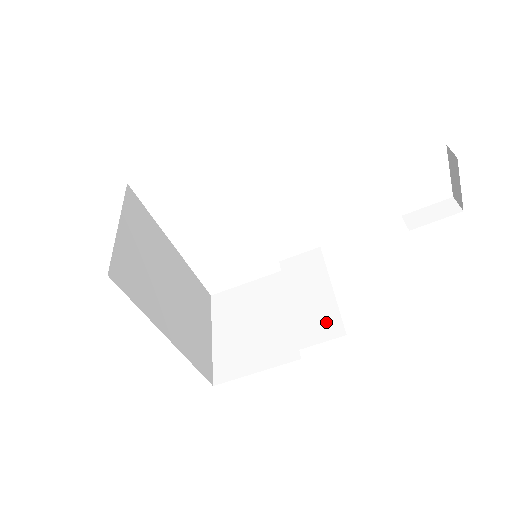
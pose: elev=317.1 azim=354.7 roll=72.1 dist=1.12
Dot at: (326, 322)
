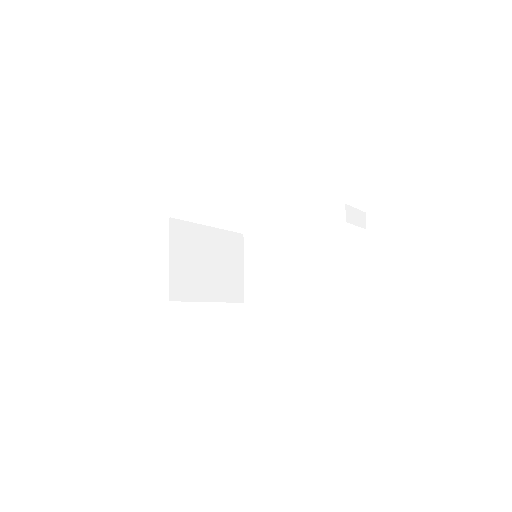
Dot at: (303, 287)
